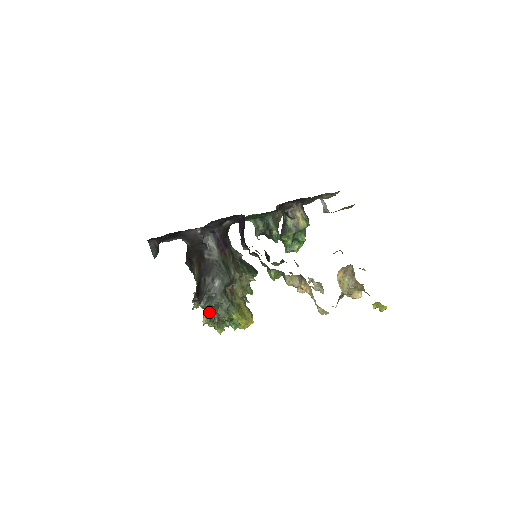
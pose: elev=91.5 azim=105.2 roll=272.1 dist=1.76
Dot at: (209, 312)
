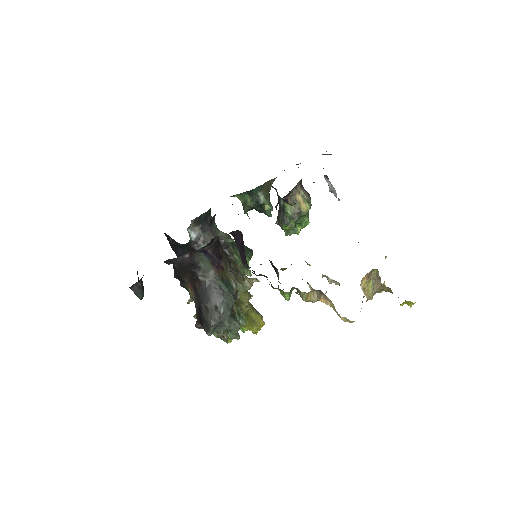
Dot at: (216, 333)
